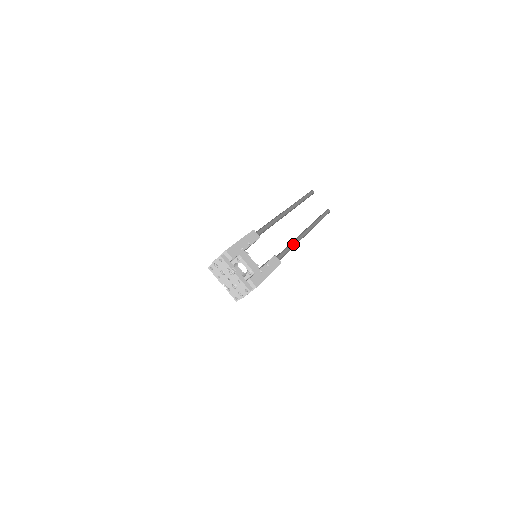
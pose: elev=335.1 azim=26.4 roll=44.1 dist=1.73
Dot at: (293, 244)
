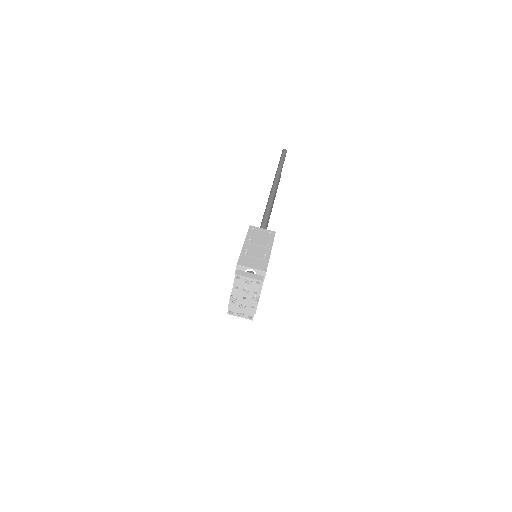
Dot at: occluded
